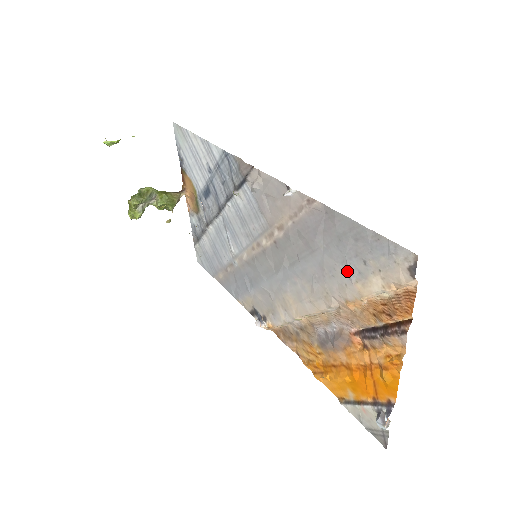
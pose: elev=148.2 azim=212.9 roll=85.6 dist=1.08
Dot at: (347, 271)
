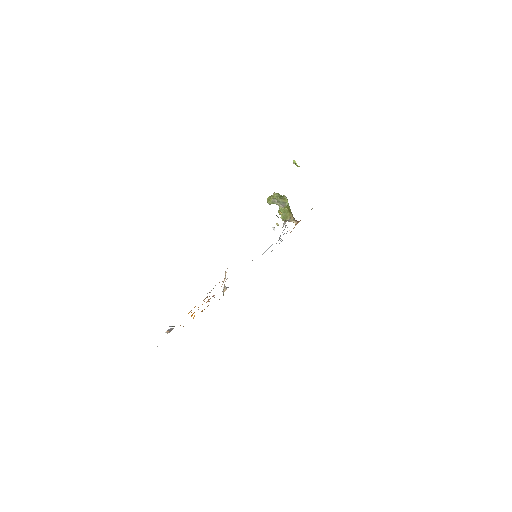
Dot at: occluded
